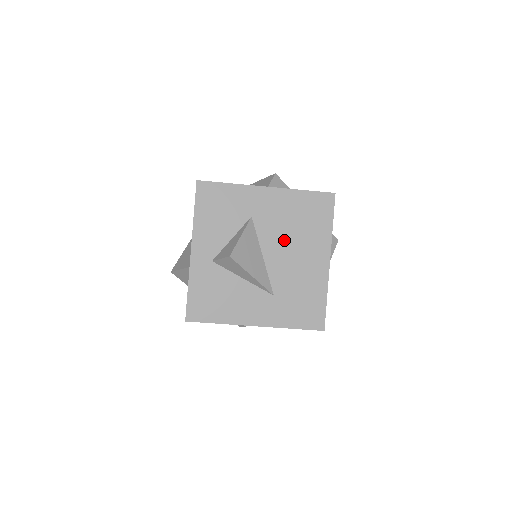
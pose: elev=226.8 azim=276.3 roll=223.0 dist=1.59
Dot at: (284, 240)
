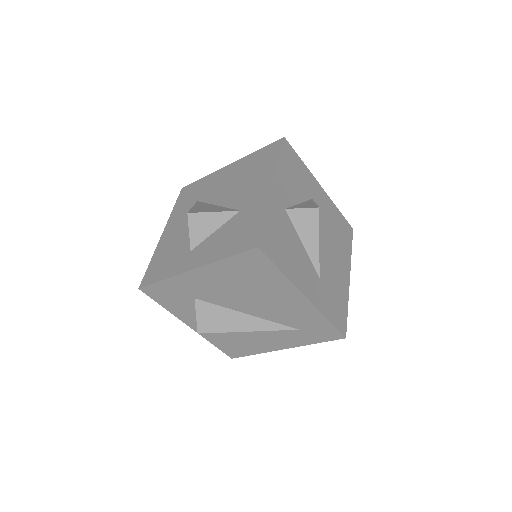
Dot at: (328, 236)
